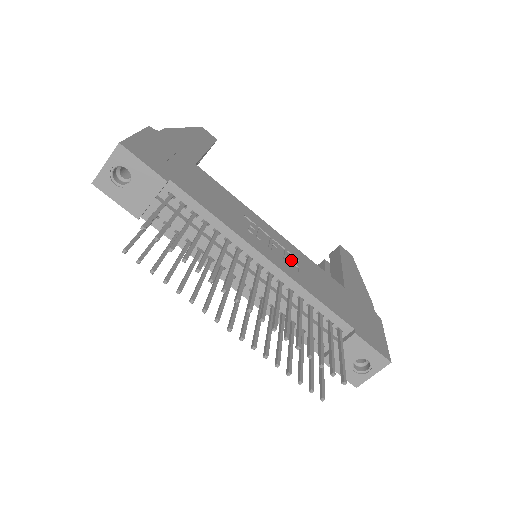
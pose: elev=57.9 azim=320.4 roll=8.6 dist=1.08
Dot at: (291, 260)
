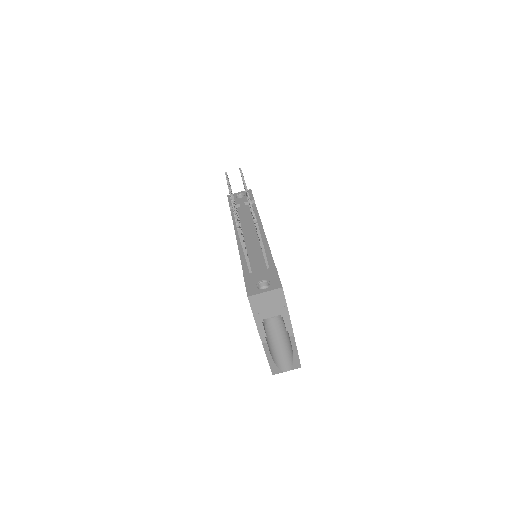
Dot at: occluded
